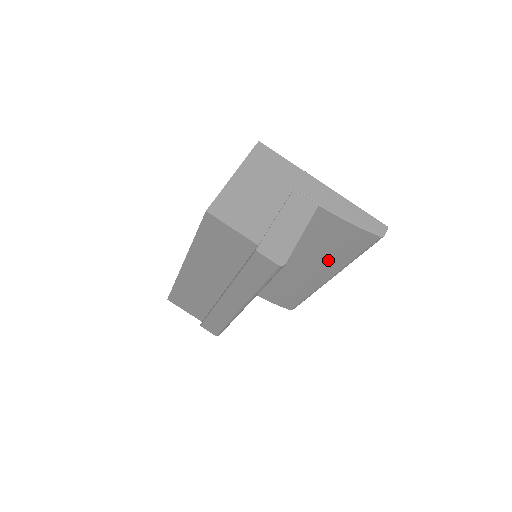
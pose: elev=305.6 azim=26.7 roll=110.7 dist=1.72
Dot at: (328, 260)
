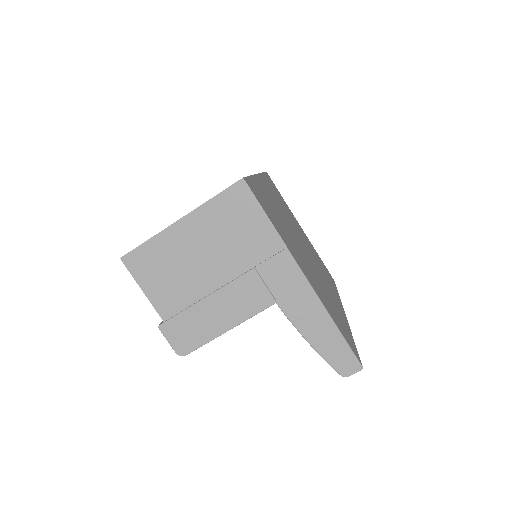
Dot at: occluded
